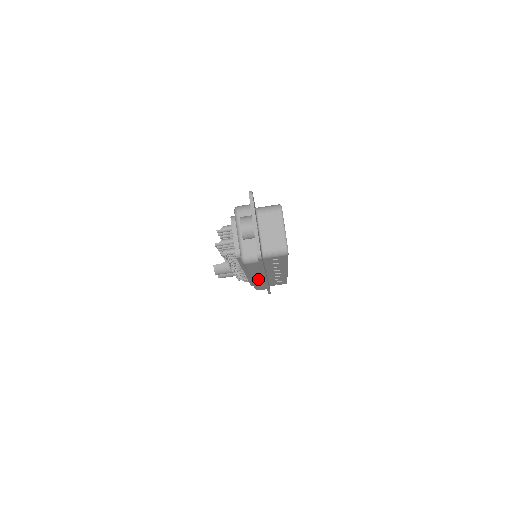
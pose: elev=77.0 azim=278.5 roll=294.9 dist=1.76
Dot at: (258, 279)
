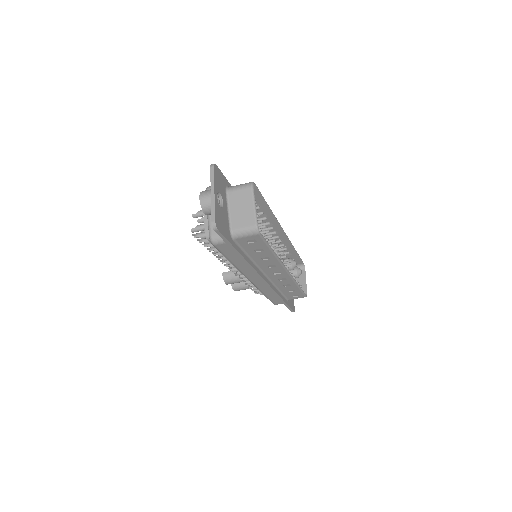
Dot at: (257, 280)
